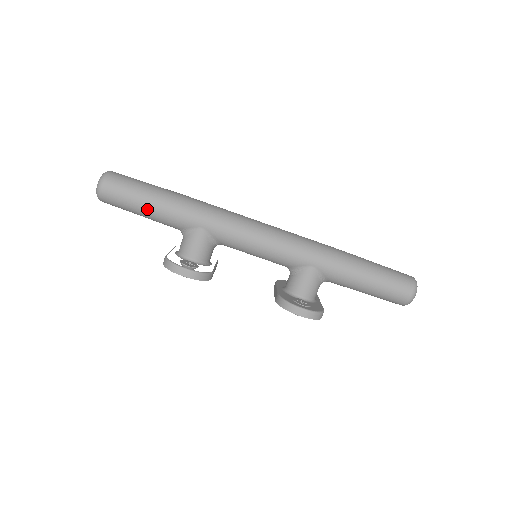
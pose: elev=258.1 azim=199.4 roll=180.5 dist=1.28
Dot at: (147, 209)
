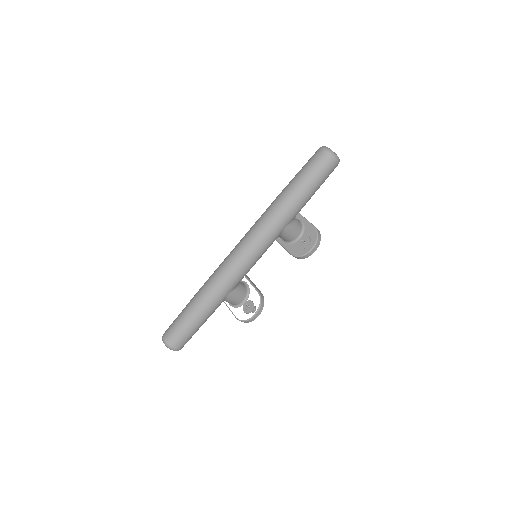
Dot at: (201, 325)
